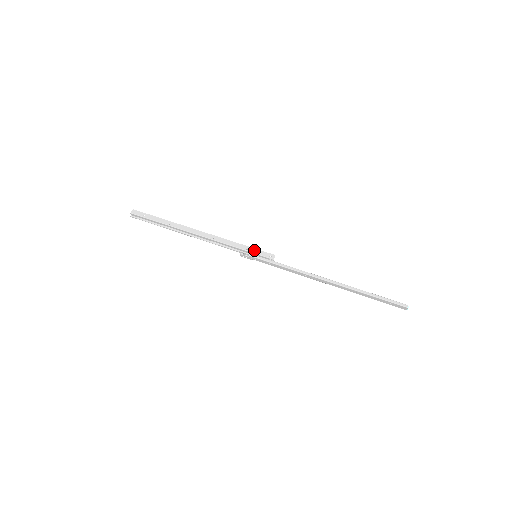
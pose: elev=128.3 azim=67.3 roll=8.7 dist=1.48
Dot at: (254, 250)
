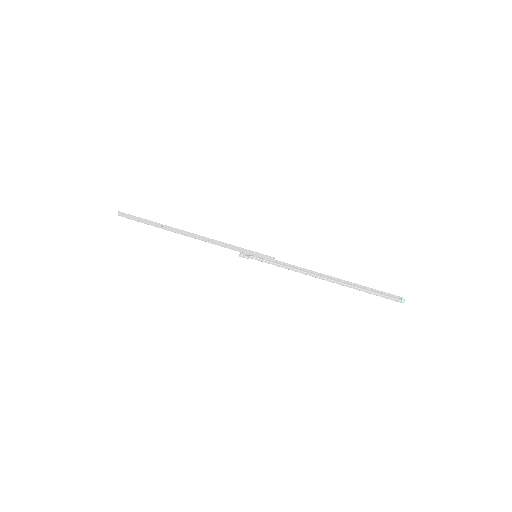
Dot at: (252, 253)
